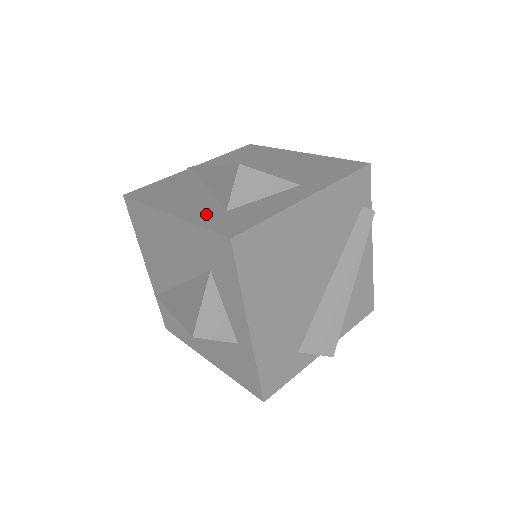
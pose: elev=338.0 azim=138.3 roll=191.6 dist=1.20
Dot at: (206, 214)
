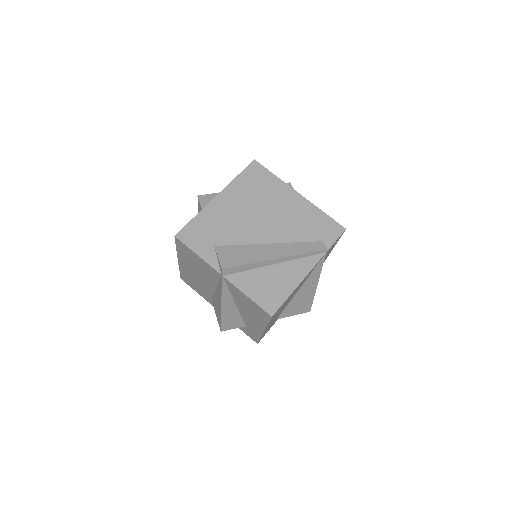
Dot at: occluded
